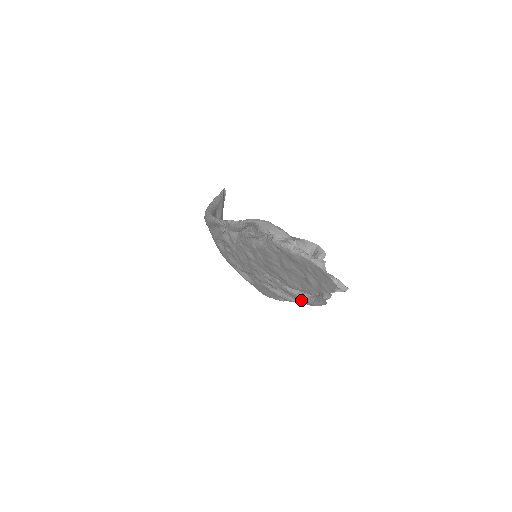
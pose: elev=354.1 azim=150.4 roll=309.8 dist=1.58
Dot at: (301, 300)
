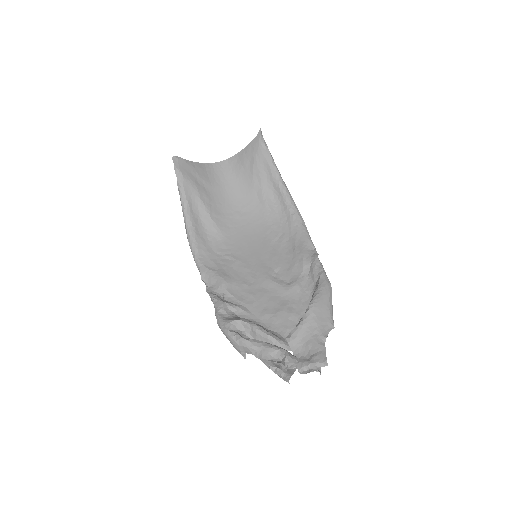
Dot at: occluded
